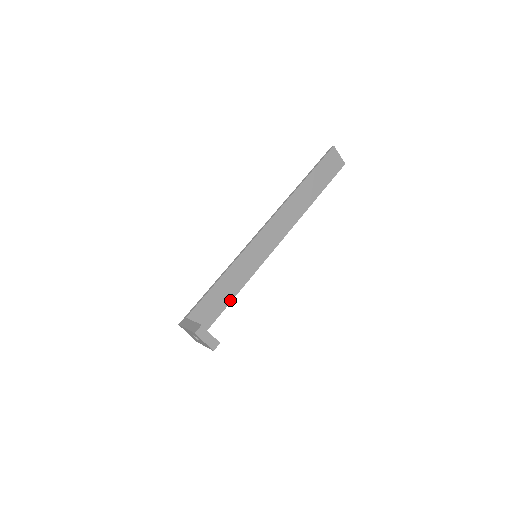
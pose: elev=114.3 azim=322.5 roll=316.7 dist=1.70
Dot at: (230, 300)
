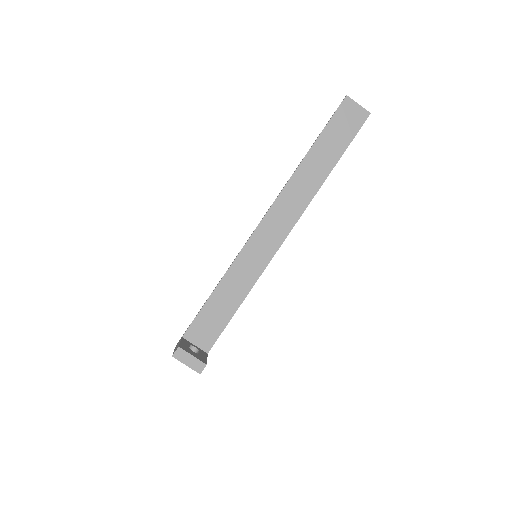
Dot at: (234, 311)
